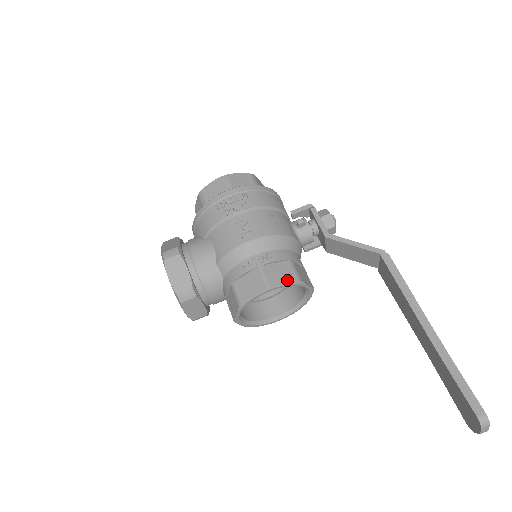
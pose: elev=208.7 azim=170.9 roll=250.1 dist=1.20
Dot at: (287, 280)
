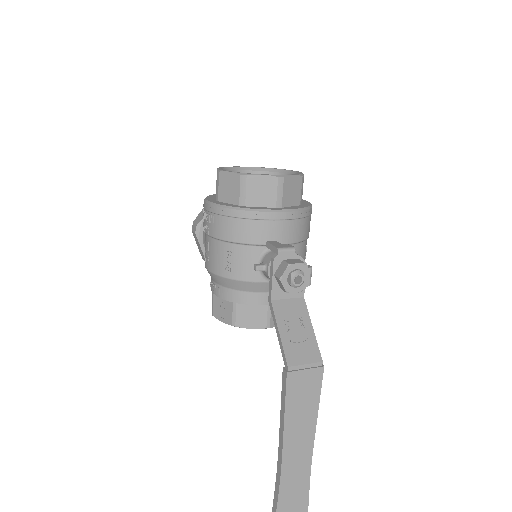
Dot at: (224, 319)
